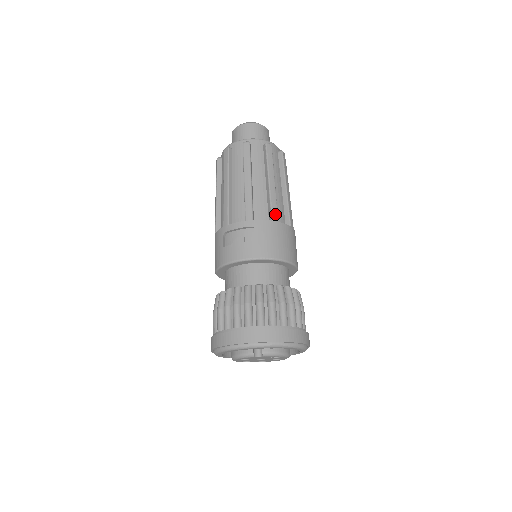
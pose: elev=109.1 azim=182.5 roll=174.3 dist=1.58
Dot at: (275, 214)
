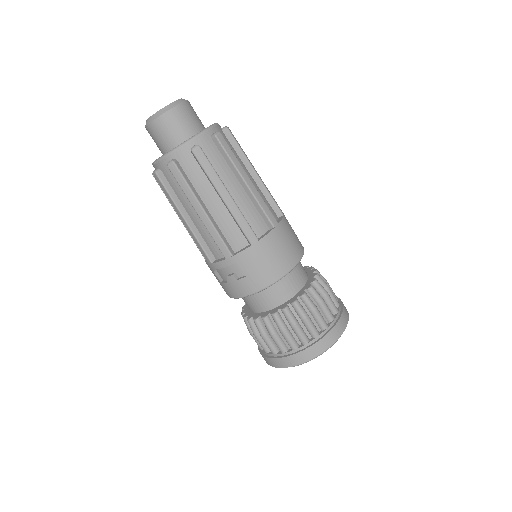
Dot at: (250, 235)
